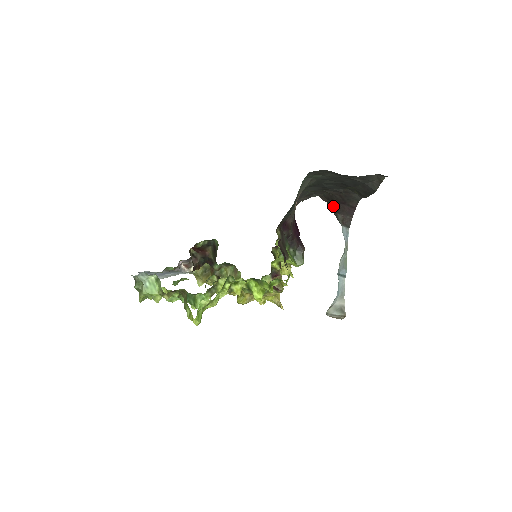
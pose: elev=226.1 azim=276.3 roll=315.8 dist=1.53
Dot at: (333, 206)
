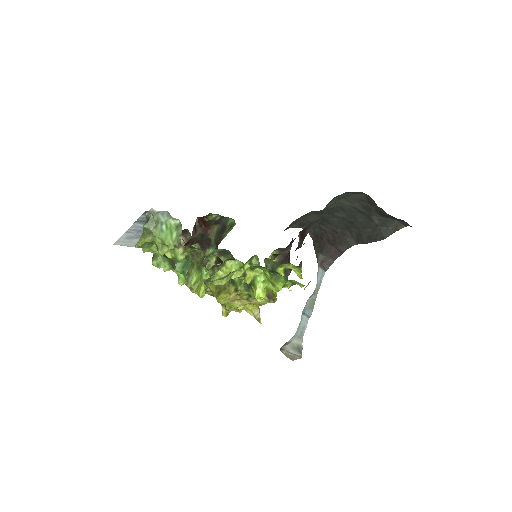
Dot at: (318, 244)
